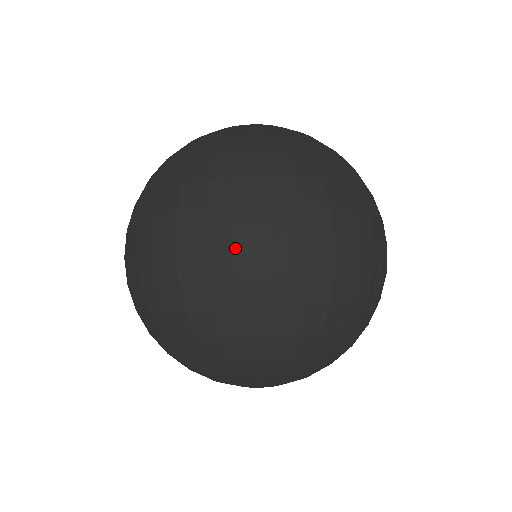
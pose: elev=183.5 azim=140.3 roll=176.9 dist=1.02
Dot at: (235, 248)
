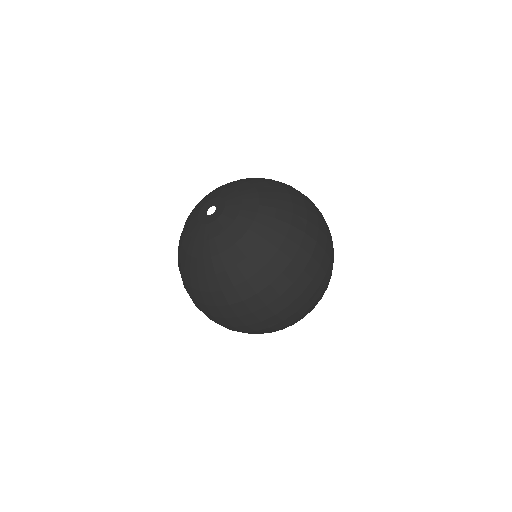
Dot at: (313, 283)
